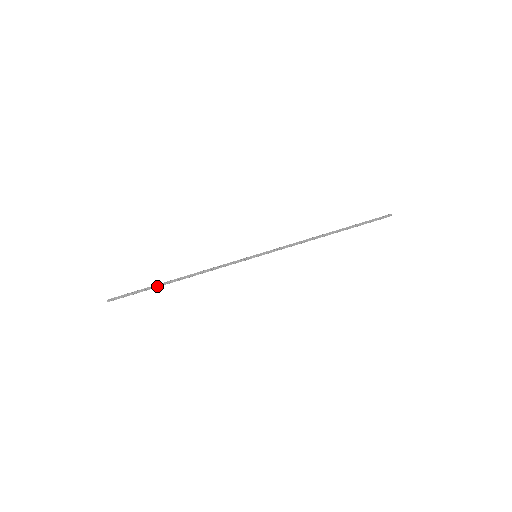
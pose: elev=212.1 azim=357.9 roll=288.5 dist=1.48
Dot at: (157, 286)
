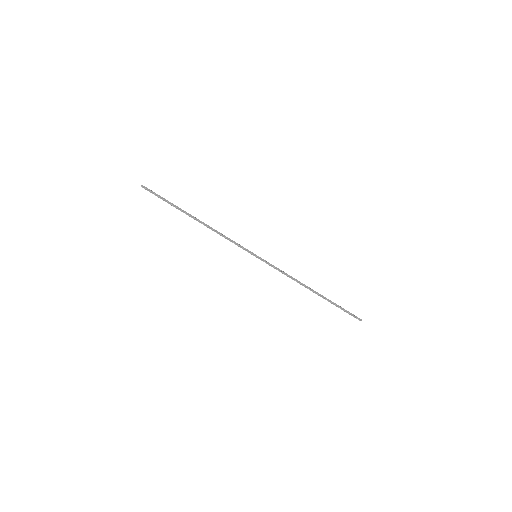
Dot at: (180, 209)
